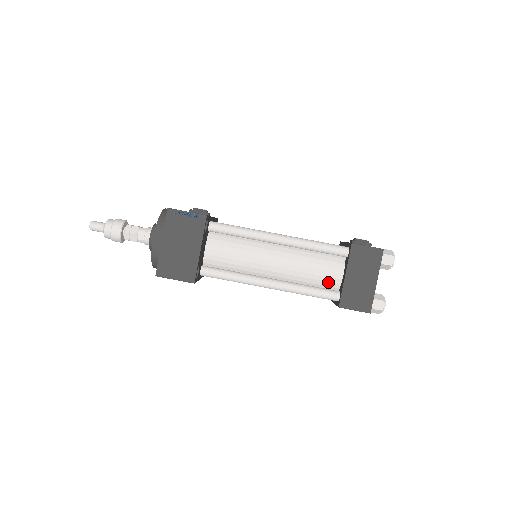
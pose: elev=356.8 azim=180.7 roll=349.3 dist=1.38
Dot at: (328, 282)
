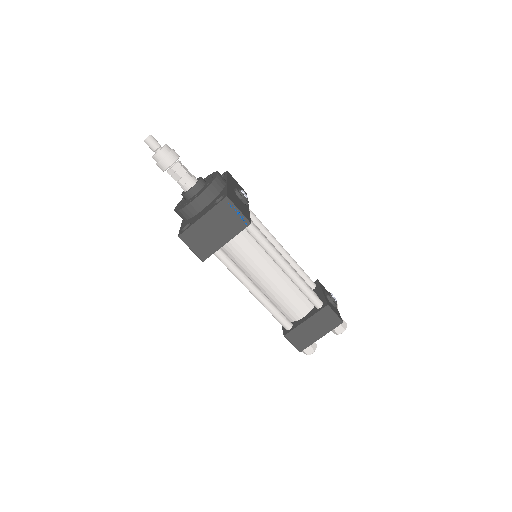
Dot at: (290, 313)
